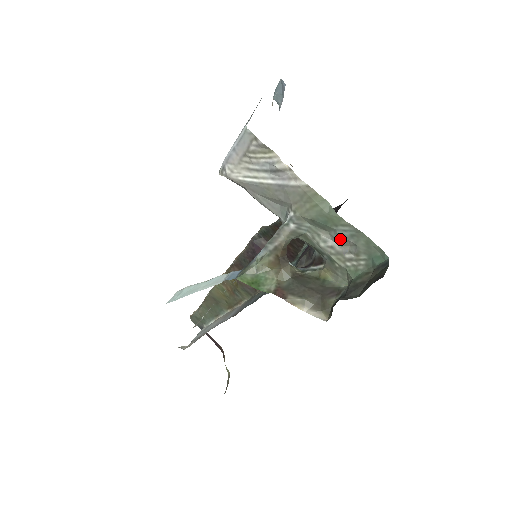
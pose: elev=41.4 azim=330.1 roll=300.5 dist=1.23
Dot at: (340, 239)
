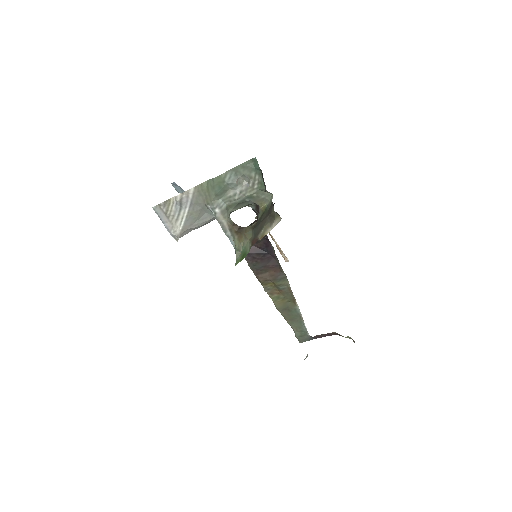
Dot at: (235, 184)
